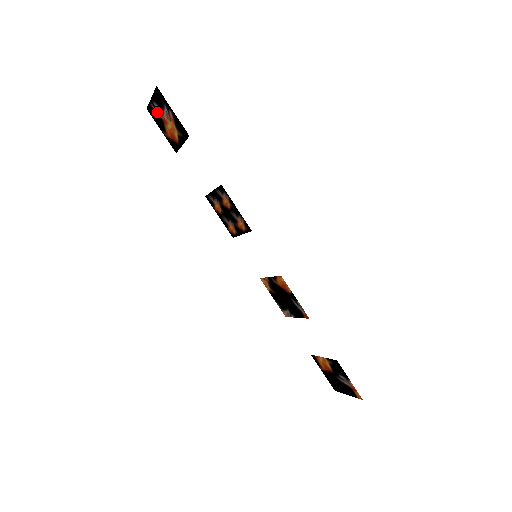
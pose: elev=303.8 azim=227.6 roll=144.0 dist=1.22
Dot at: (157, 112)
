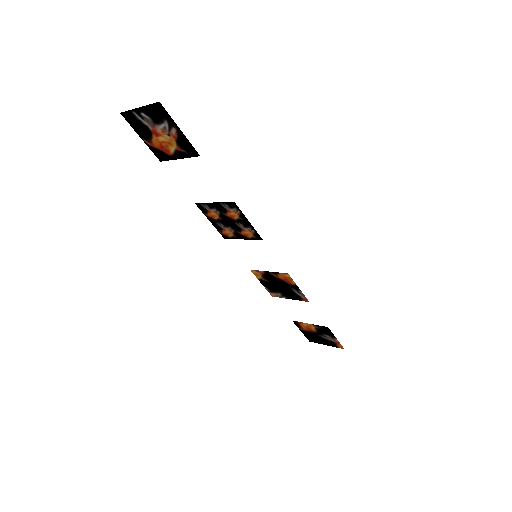
Dot at: (143, 122)
